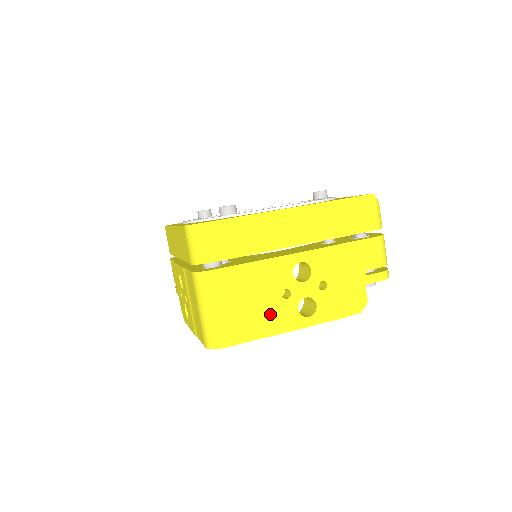
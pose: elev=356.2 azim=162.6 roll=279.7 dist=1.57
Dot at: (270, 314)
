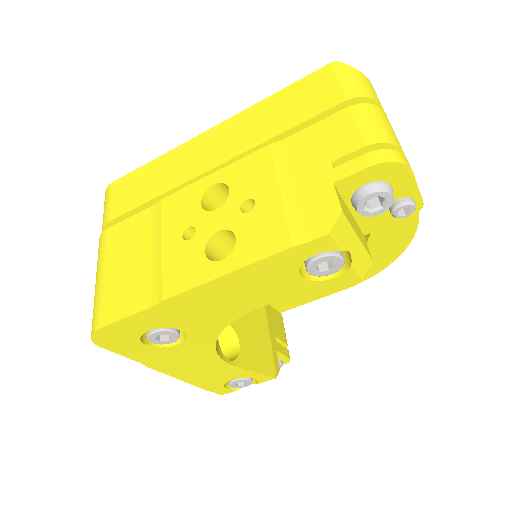
Dot at: (162, 268)
